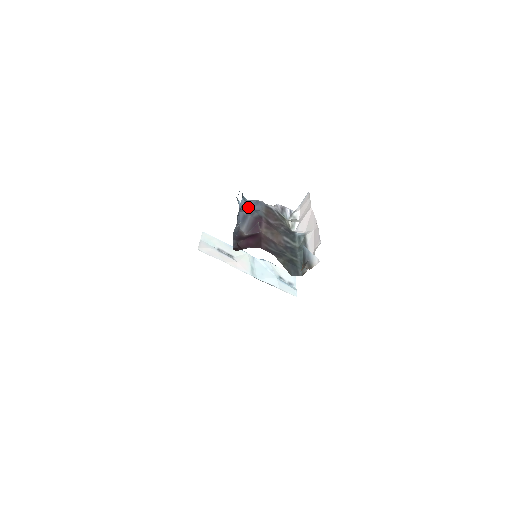
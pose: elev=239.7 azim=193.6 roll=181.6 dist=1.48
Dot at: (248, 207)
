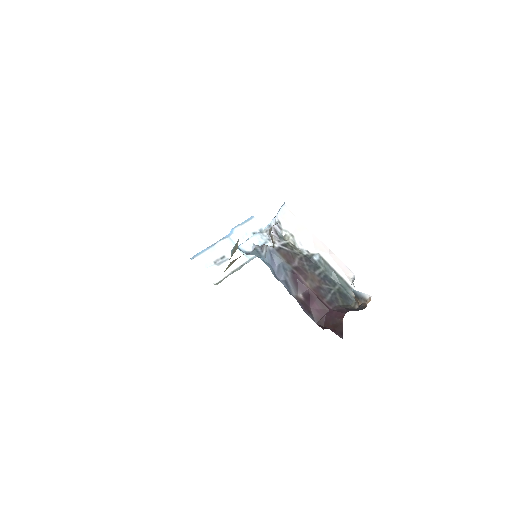
Dot at: (273, 267)
